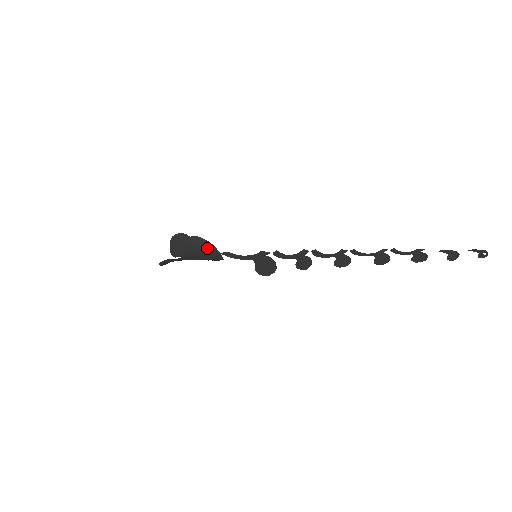
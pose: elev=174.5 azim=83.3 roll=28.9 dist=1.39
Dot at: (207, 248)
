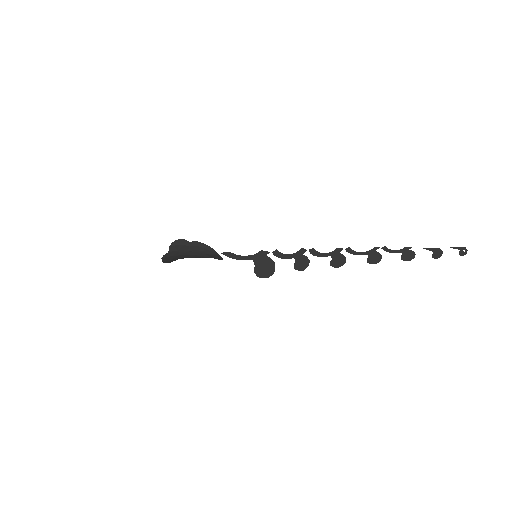
Dot at: (207, 251)
